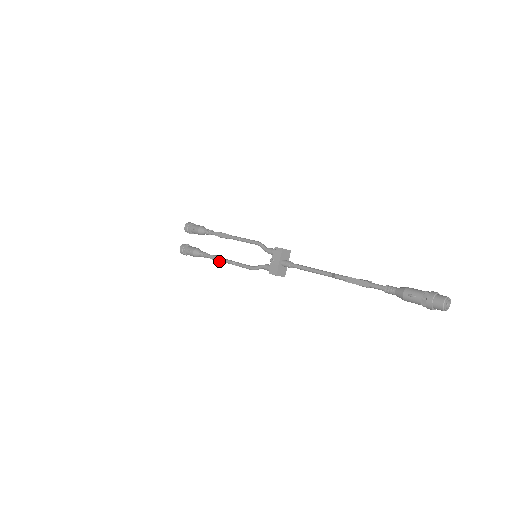
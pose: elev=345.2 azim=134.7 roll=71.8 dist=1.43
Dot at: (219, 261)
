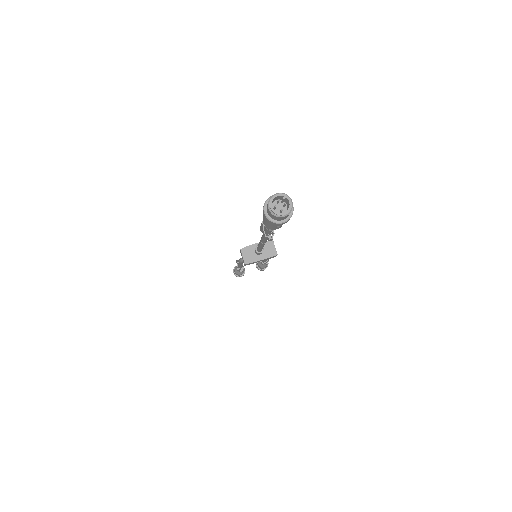
Dot at: (237, 260)
